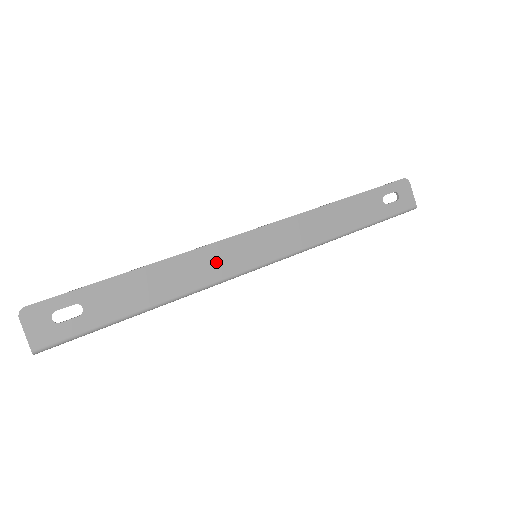
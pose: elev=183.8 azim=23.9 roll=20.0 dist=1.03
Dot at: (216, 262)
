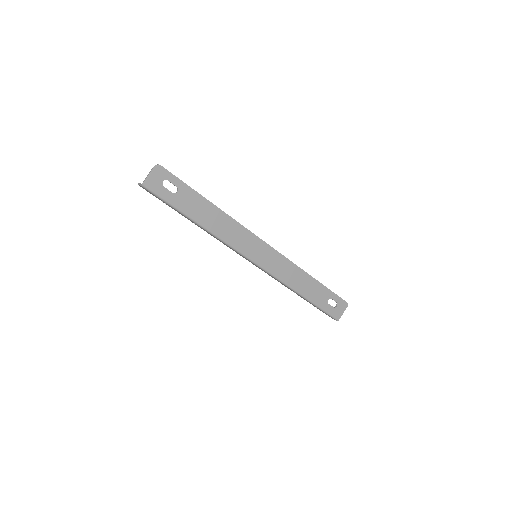
Dot at: (241, 238)
